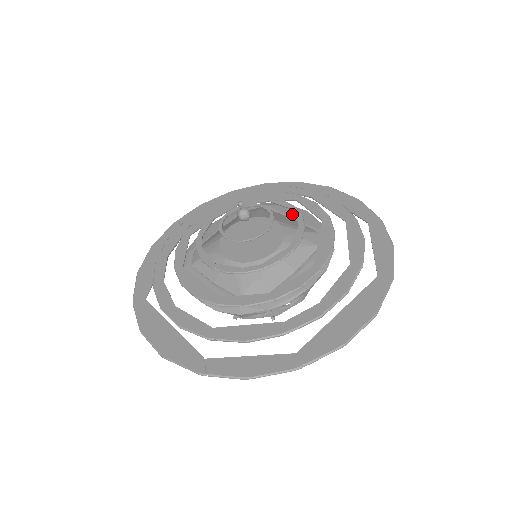
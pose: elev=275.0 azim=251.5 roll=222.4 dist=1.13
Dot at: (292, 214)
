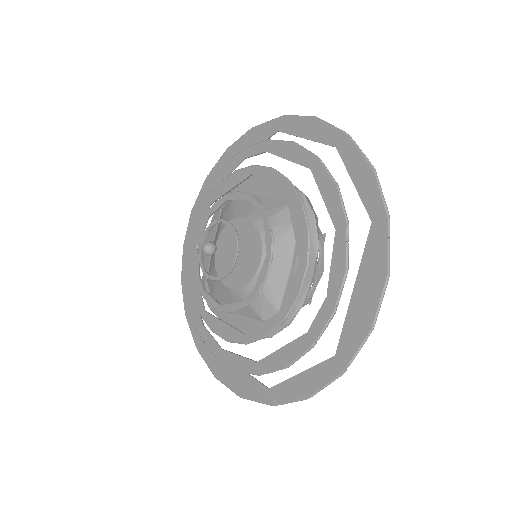
Dot at: (260, 188)
